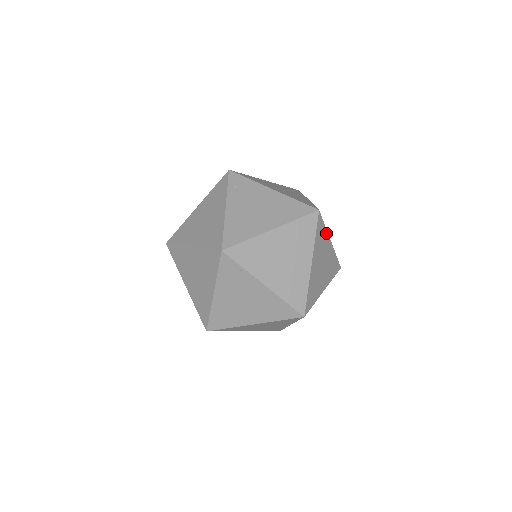
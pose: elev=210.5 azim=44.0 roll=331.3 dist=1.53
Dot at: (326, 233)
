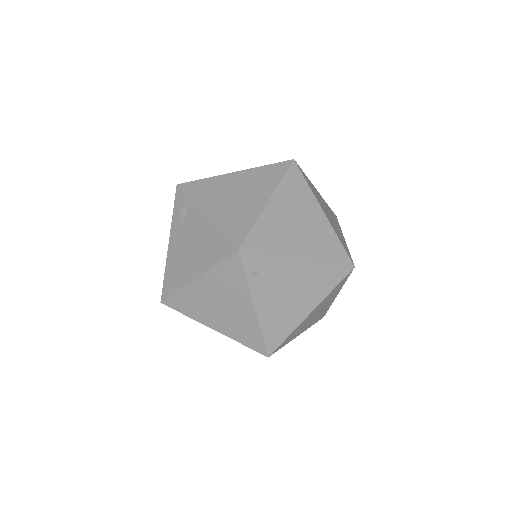
Dot at: occluded
